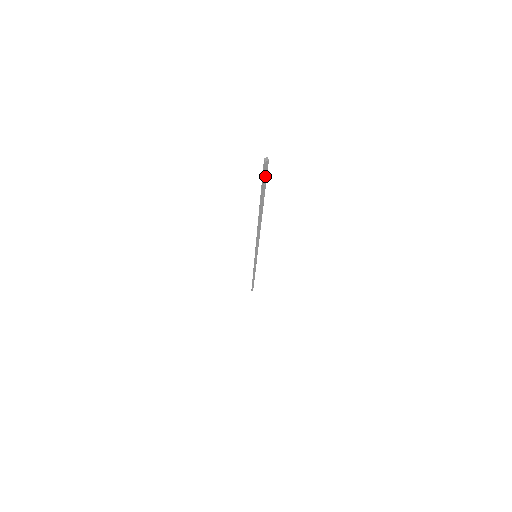
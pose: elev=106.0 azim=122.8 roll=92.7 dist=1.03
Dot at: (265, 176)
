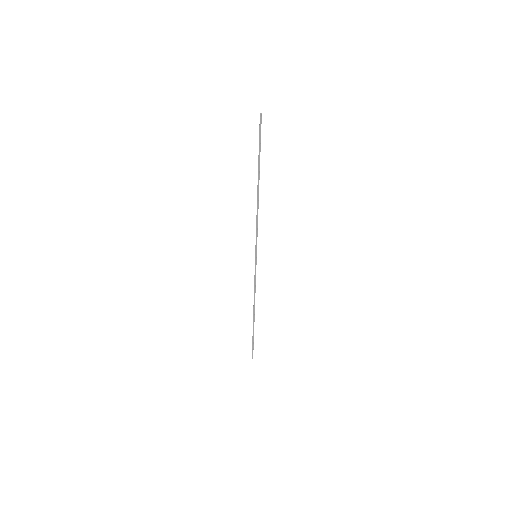
Dot at: (260, 129)
